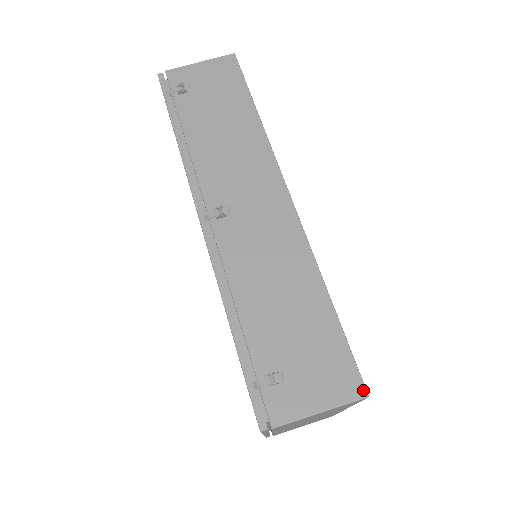
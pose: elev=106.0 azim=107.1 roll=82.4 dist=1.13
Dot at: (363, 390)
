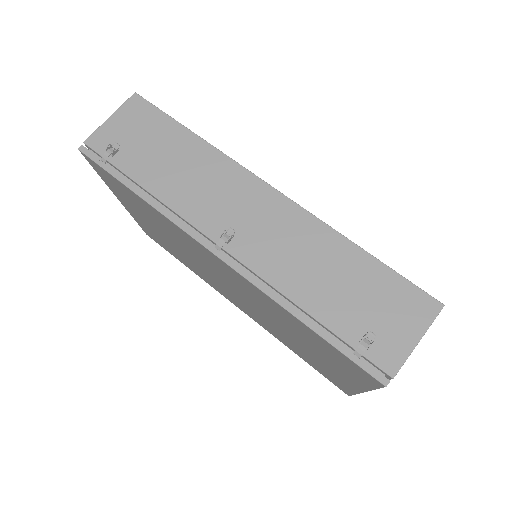
Dot at: (437, 303)
